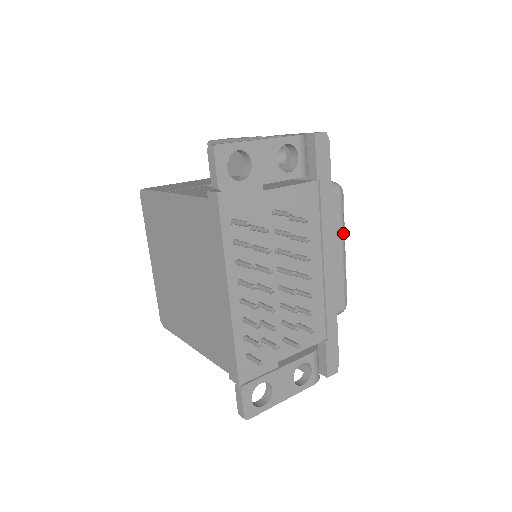
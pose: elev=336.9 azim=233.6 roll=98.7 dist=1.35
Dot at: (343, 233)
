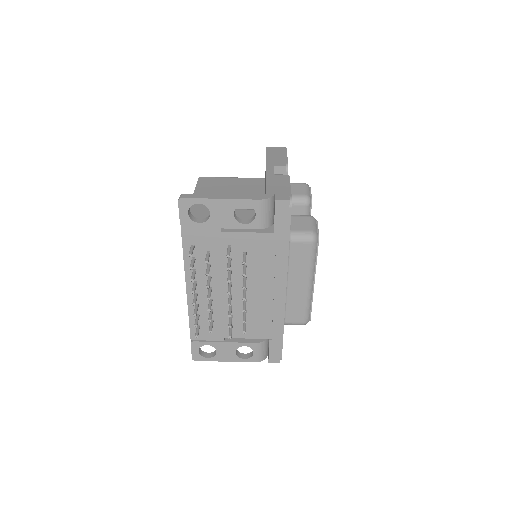
Dot at: (311, 272)
